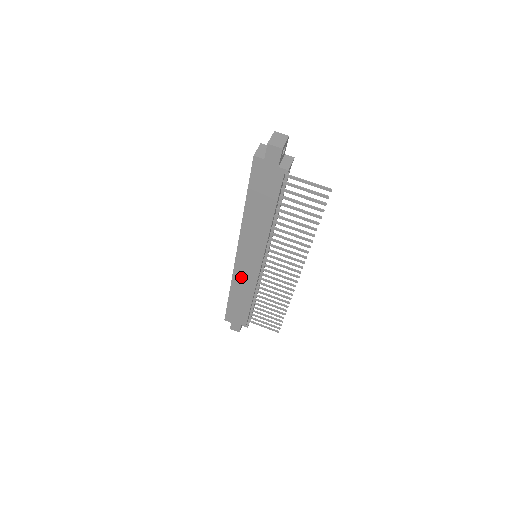
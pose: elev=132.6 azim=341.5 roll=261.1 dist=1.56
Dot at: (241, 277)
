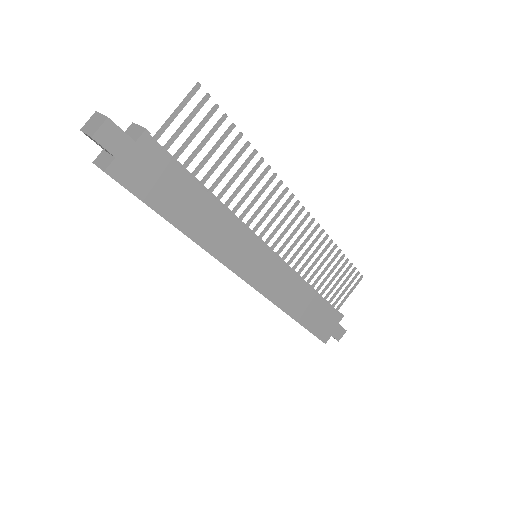
Dot at: (277, 290)
